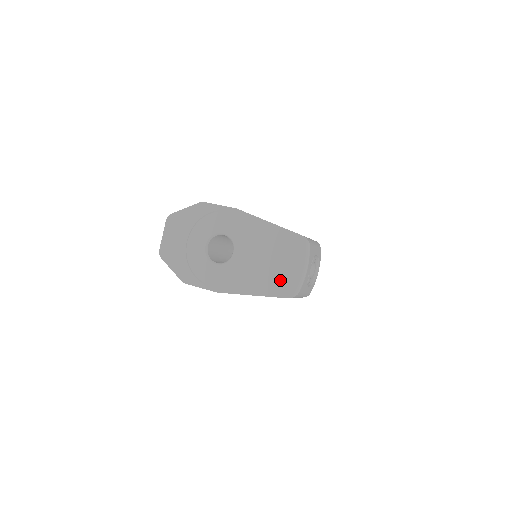
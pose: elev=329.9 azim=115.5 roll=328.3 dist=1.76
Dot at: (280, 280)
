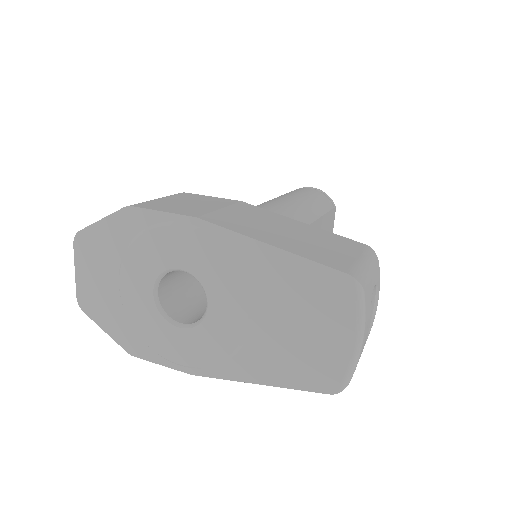
Dot at: (308, 360)
